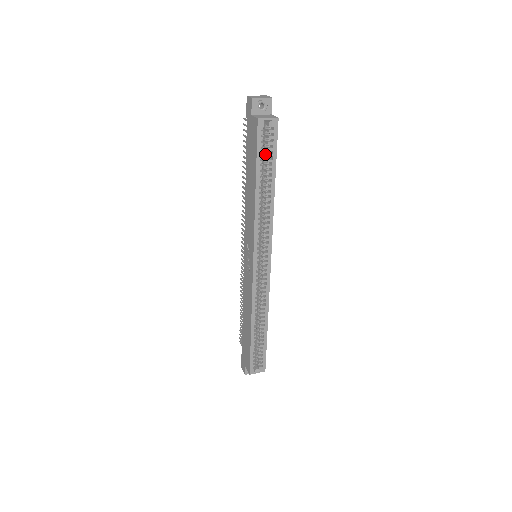
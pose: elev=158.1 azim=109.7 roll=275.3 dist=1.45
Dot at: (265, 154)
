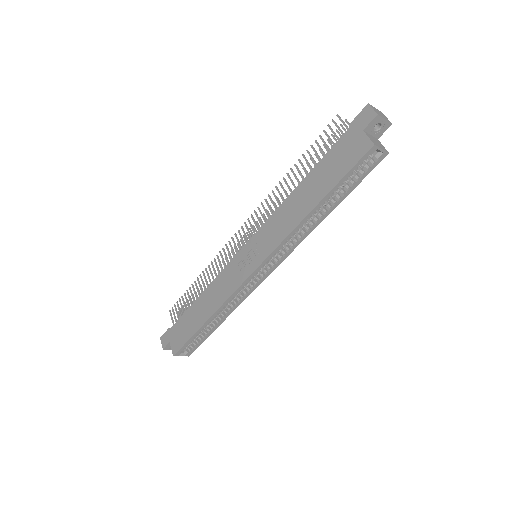
Dot at: occluded
